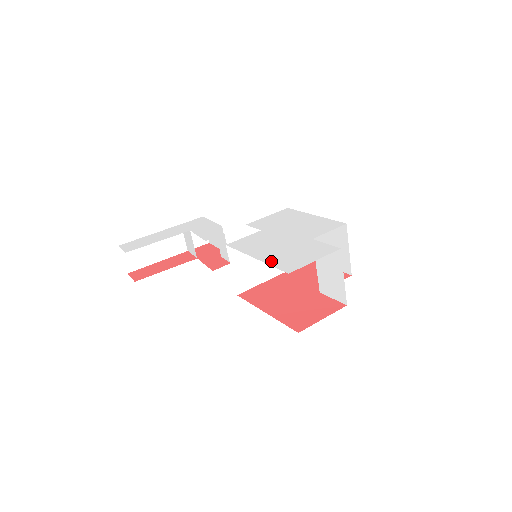
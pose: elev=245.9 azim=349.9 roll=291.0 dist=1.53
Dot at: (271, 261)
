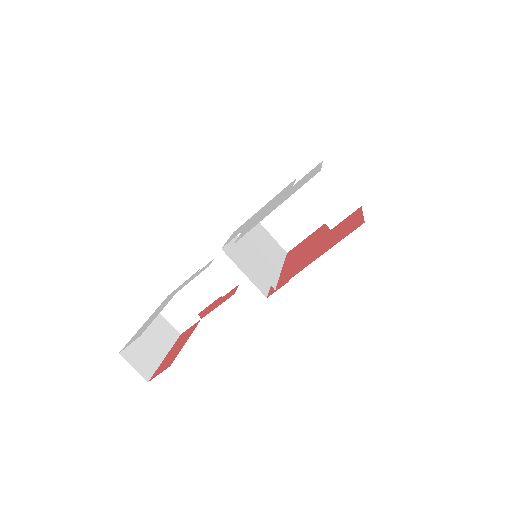
Dot at: (292, 193)
